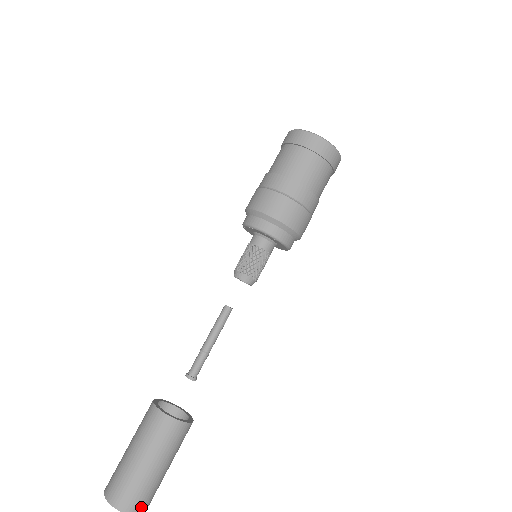
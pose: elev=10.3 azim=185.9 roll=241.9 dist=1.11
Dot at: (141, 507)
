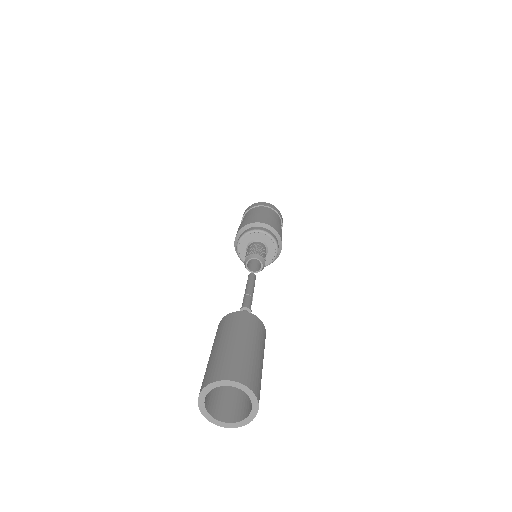
Dot at: occluded
